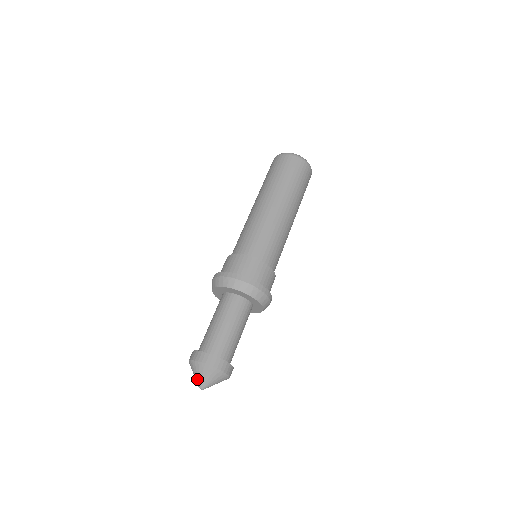
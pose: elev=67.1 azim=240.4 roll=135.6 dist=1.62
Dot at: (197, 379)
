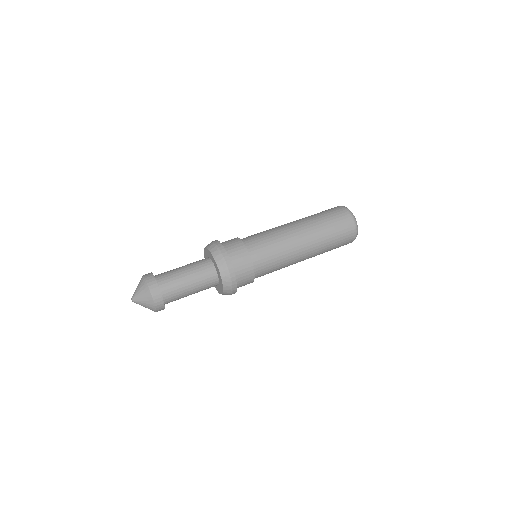
Dot at: (137, 294)
